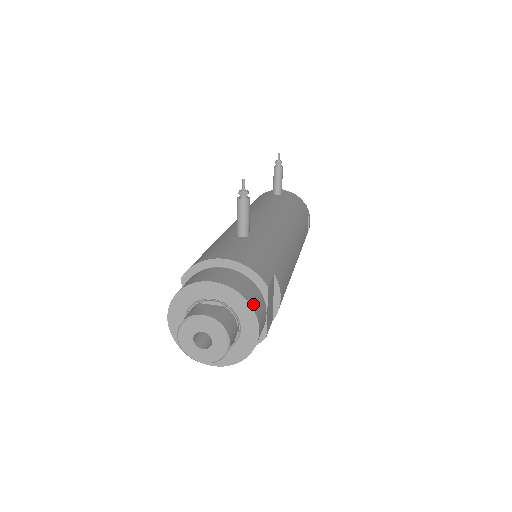
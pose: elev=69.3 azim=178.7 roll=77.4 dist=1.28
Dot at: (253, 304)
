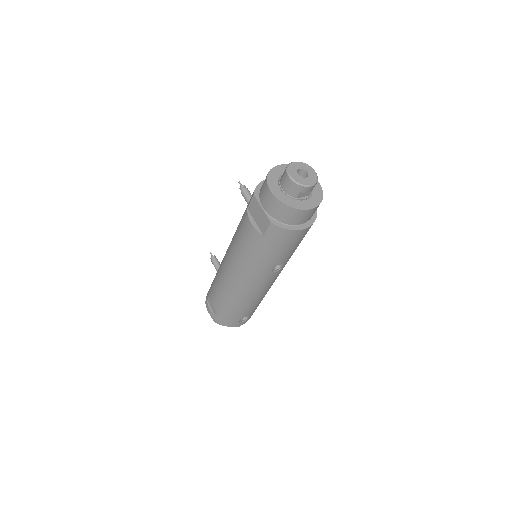
Dot at: occluded
